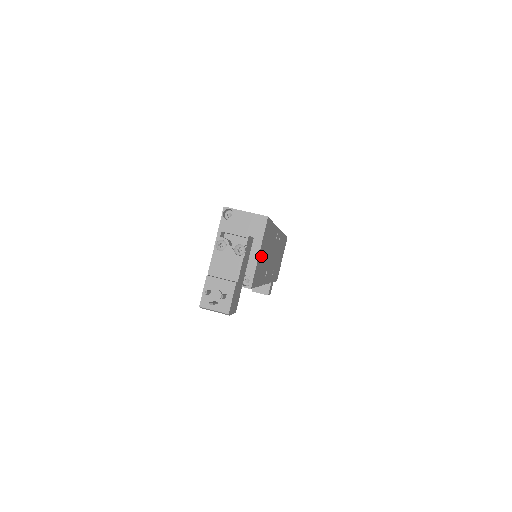
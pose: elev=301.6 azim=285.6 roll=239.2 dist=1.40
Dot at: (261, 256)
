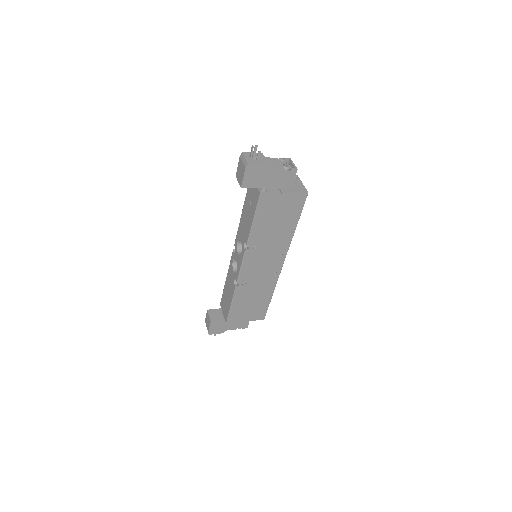
Dot at: (279, 205)
